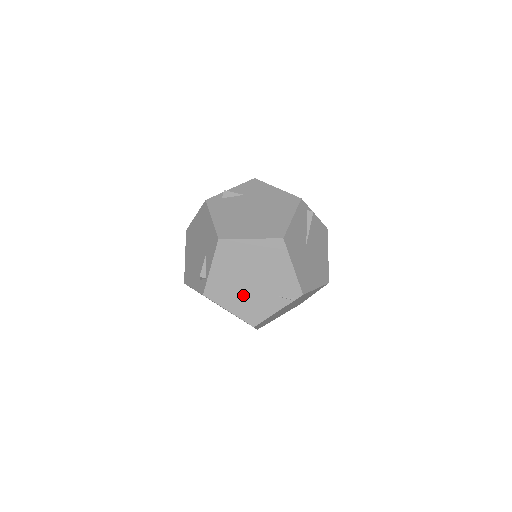
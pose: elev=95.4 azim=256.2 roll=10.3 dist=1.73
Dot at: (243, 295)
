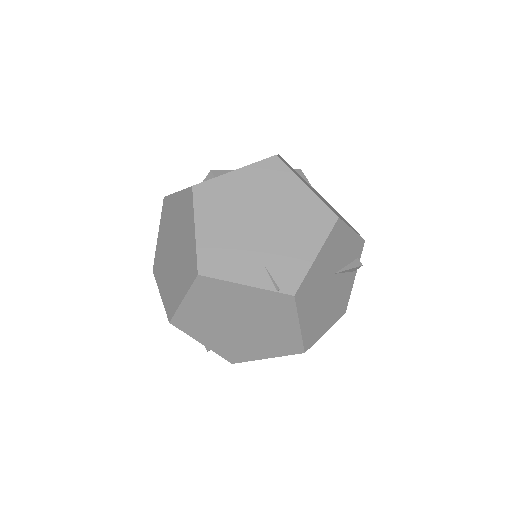
Dot at: (232, 229)
